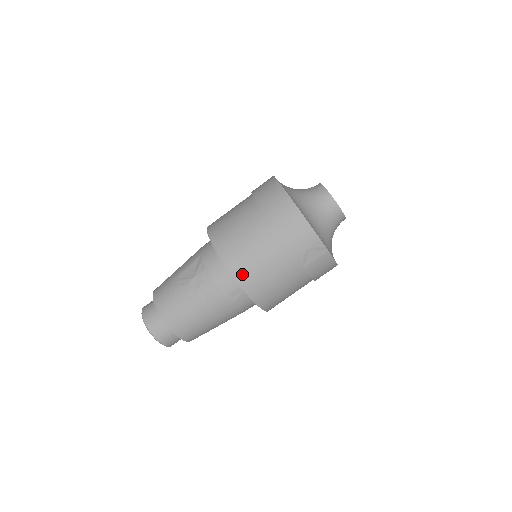
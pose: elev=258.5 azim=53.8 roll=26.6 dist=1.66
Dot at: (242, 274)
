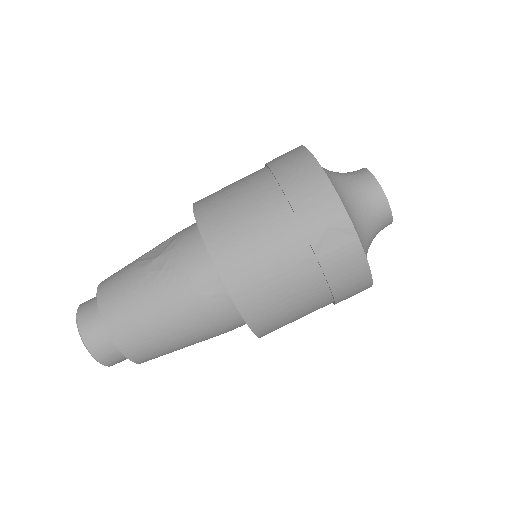
Dot at: (222, 250)
